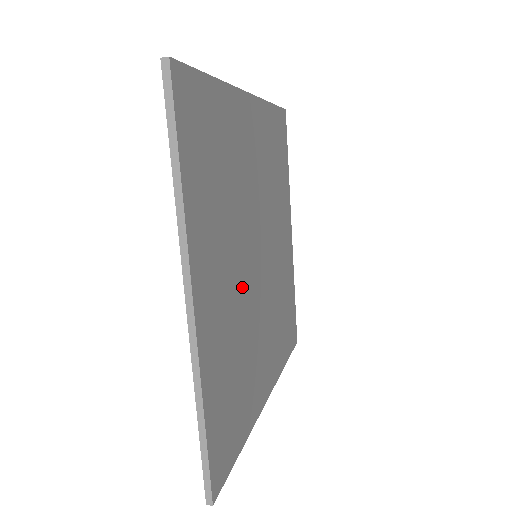
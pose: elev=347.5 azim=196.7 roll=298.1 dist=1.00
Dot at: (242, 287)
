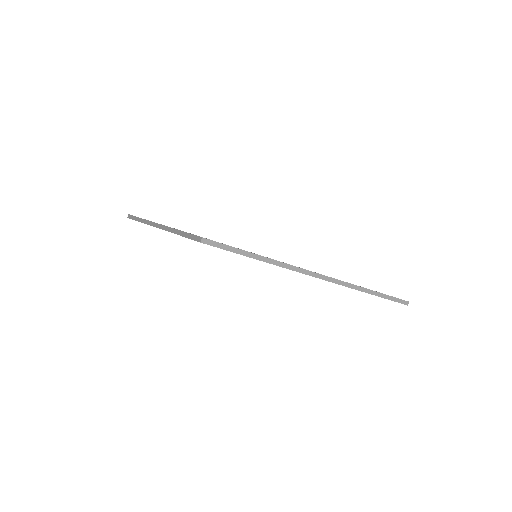
Dot at: occluded
